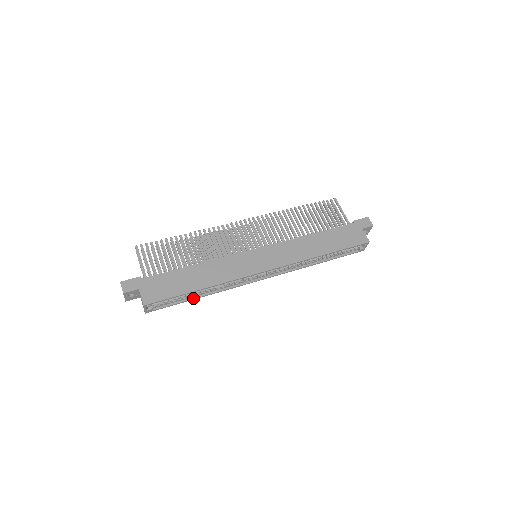
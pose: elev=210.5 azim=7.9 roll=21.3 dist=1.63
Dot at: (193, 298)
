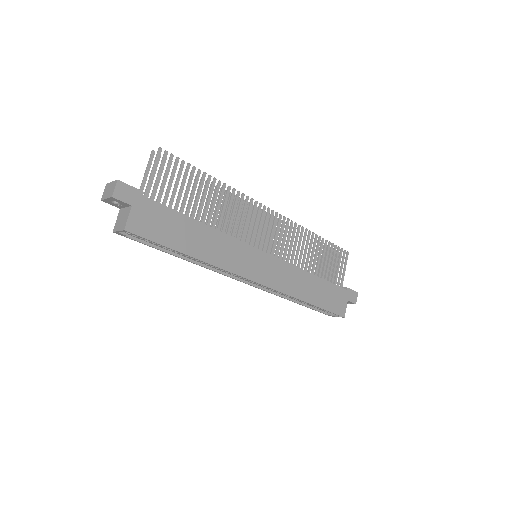
Dot at: (172, 253)
